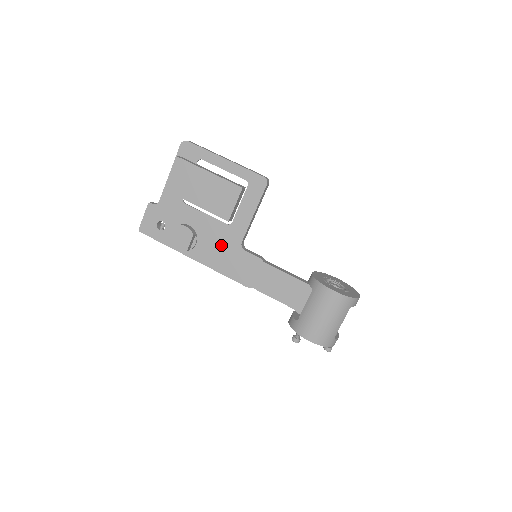
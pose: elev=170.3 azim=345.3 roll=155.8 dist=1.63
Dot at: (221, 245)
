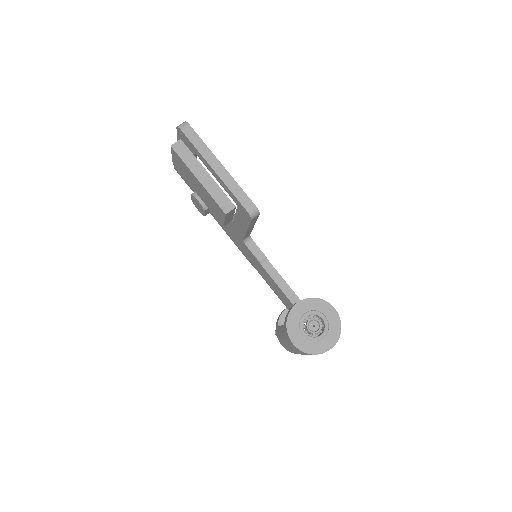
Dot at: (230, 228)
